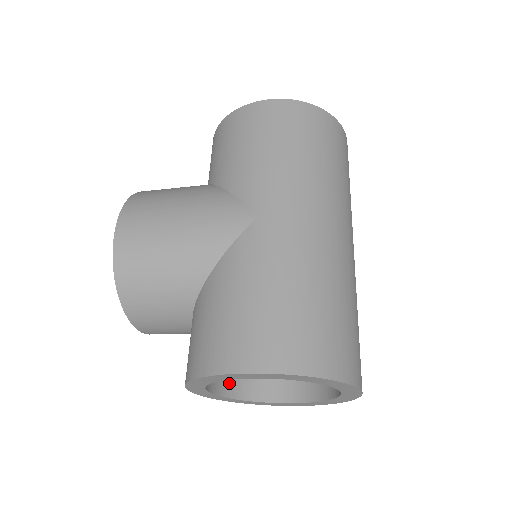
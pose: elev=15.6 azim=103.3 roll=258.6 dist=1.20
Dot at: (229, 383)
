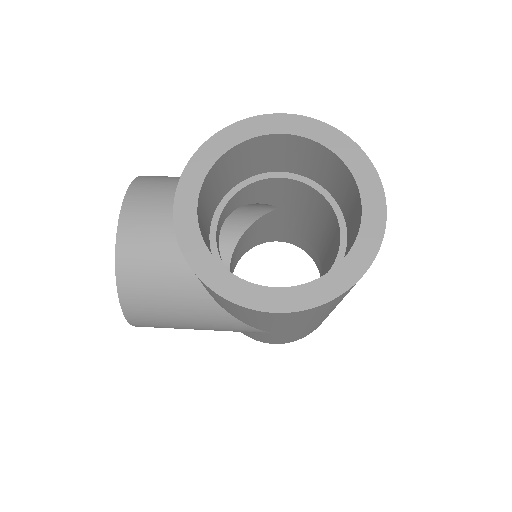
Dot at: (239, 257)
